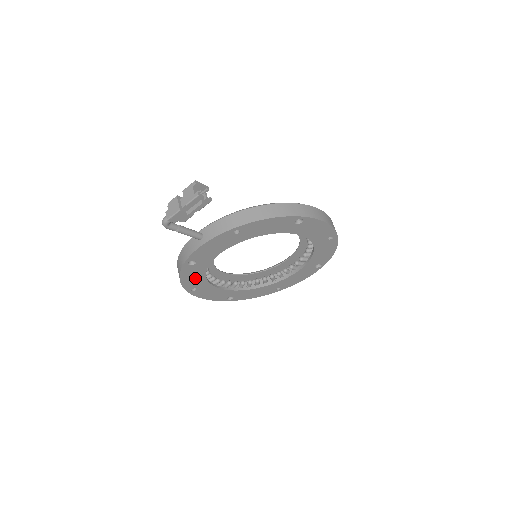
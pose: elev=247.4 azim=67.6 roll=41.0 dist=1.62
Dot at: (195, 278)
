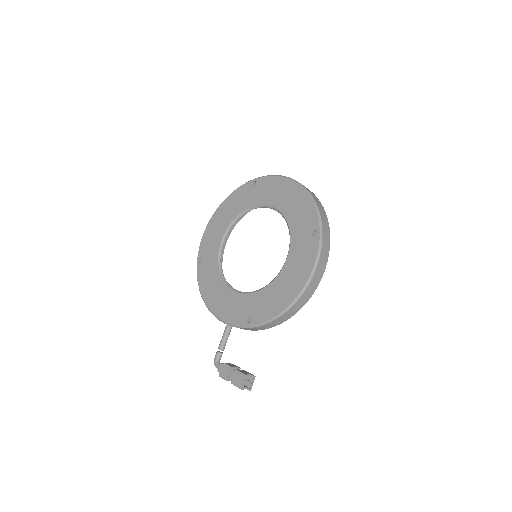
Dot at: occluded
